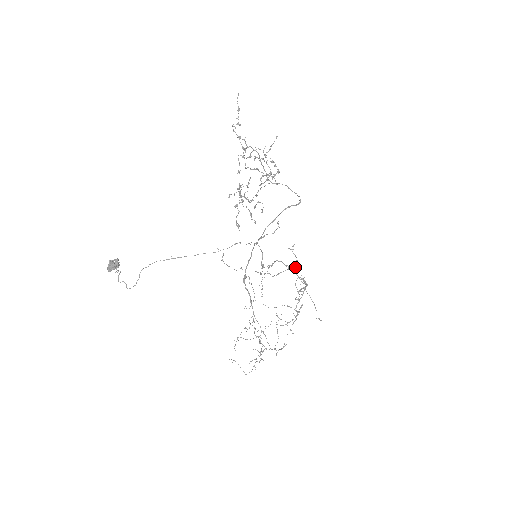
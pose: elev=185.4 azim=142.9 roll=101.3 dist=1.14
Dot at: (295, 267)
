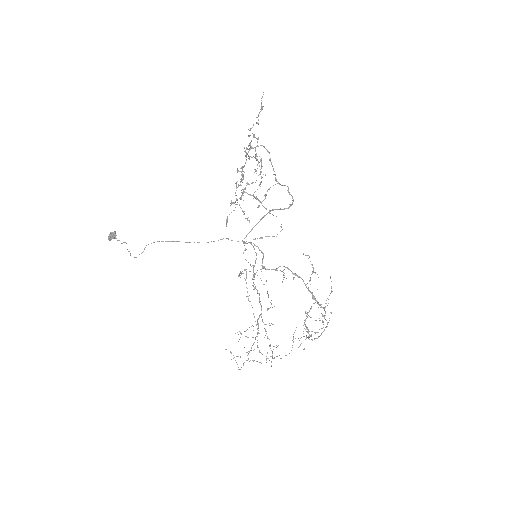
Dot at: (246, 271)
